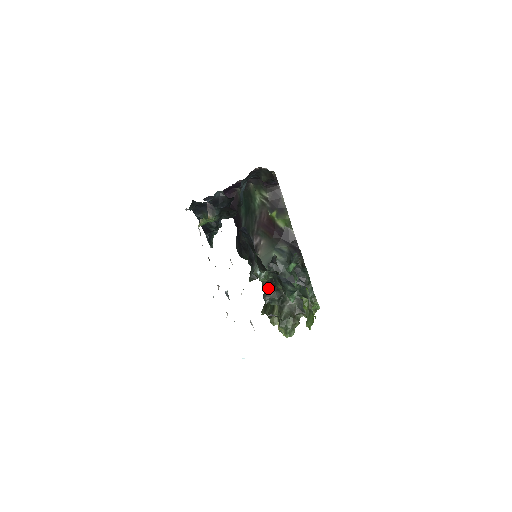
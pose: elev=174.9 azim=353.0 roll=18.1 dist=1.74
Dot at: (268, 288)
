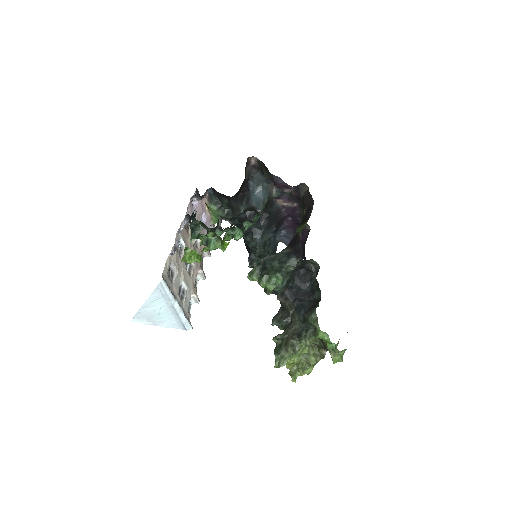
Dot at: (280, 308)
